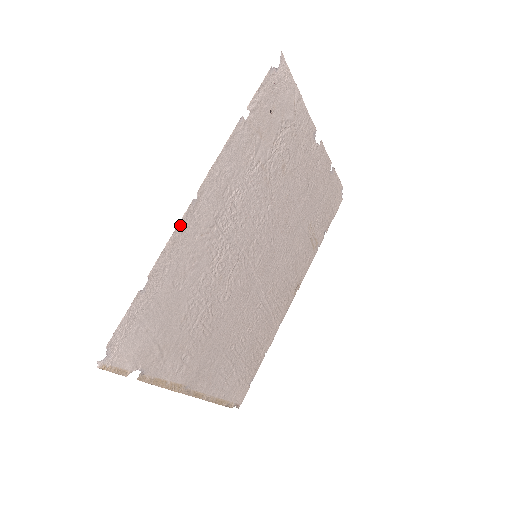
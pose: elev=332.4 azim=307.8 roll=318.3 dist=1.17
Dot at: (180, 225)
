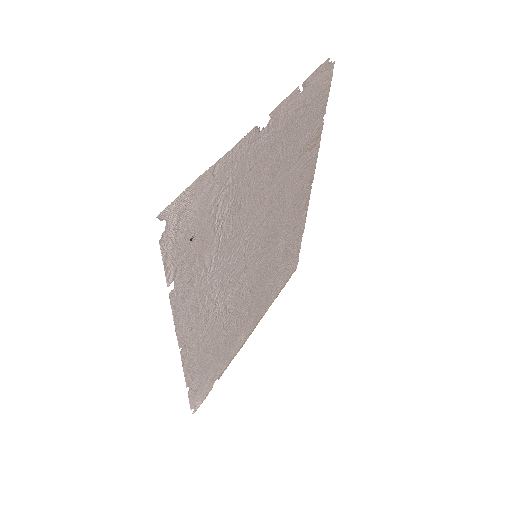
Dot at: (184, 363)
